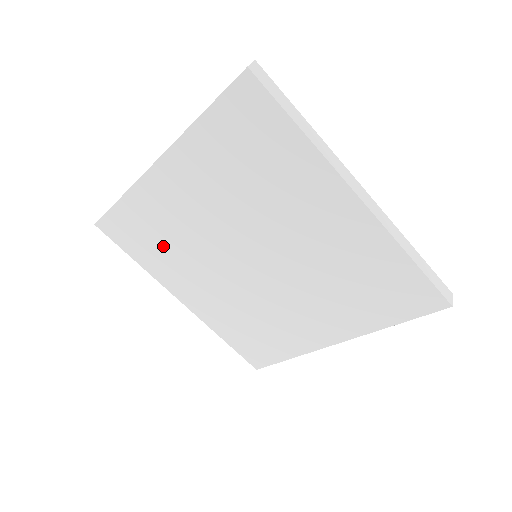
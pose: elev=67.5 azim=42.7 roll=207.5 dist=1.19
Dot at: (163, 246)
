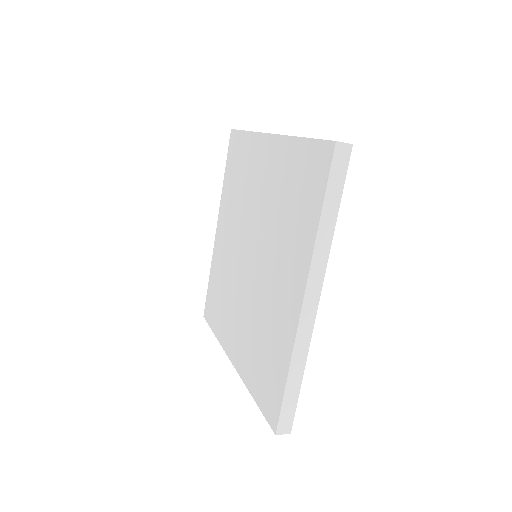
Dot at: (236, 185)
